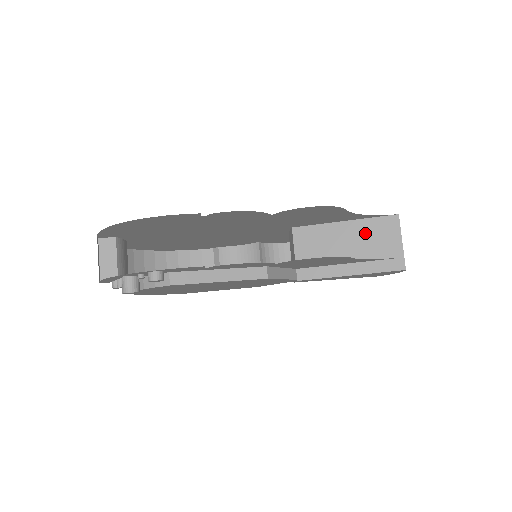
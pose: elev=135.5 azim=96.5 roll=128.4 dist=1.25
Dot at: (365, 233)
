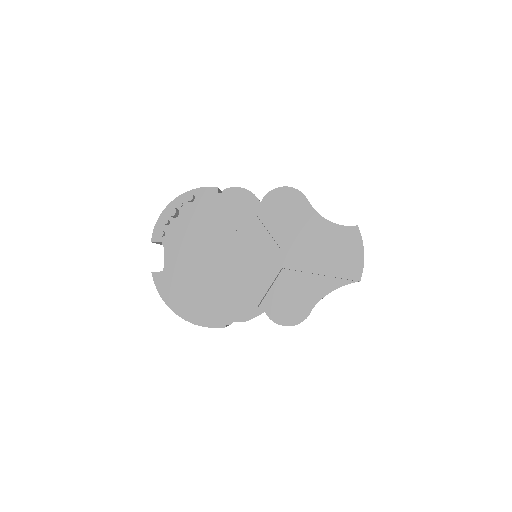
Dot at: occluded
